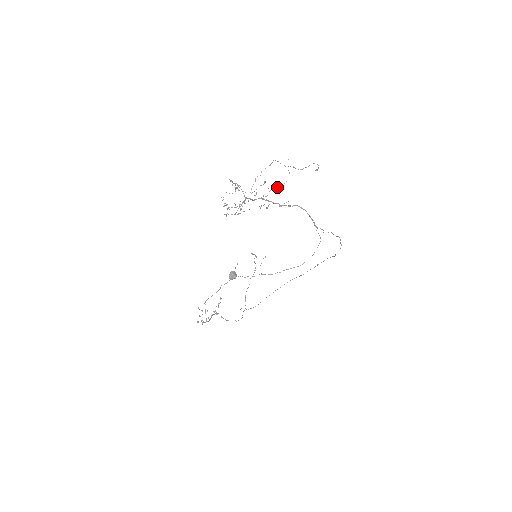
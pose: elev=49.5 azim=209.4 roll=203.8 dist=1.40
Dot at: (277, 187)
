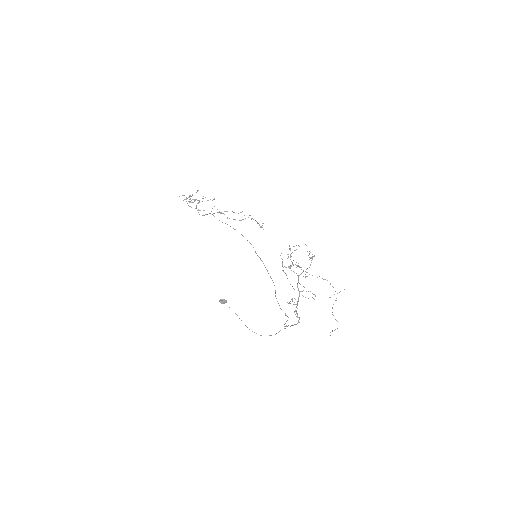
Dot at: occluded
